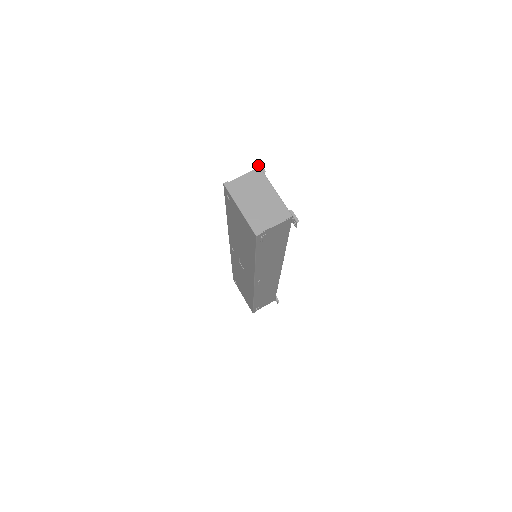
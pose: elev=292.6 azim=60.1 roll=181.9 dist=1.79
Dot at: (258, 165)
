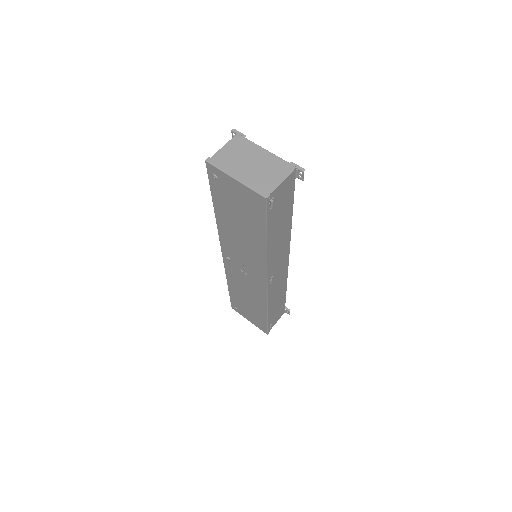
Dot at: (234, 133)
